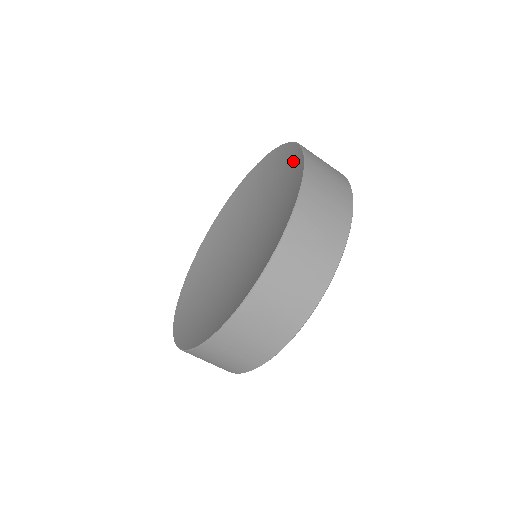
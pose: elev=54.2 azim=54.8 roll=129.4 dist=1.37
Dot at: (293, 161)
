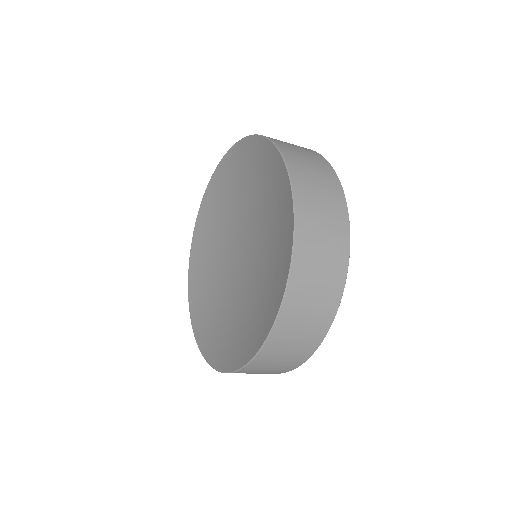
Dot at: (276, 170)
